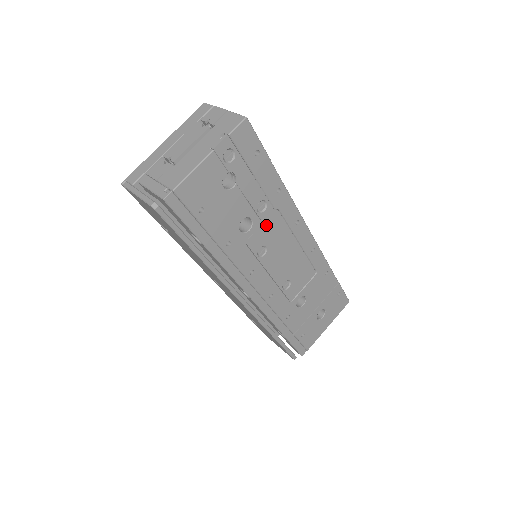
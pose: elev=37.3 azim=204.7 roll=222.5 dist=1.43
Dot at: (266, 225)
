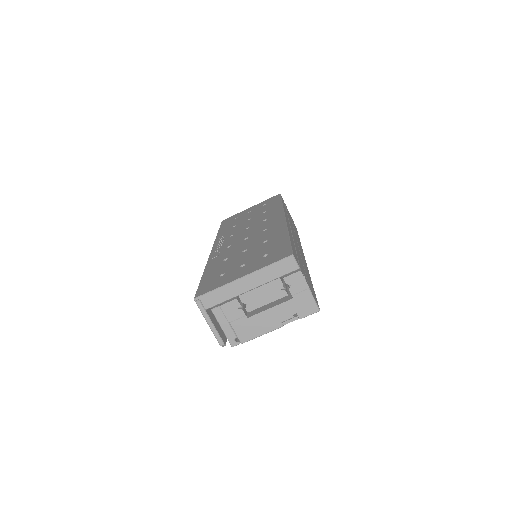
Dot at: occluded
